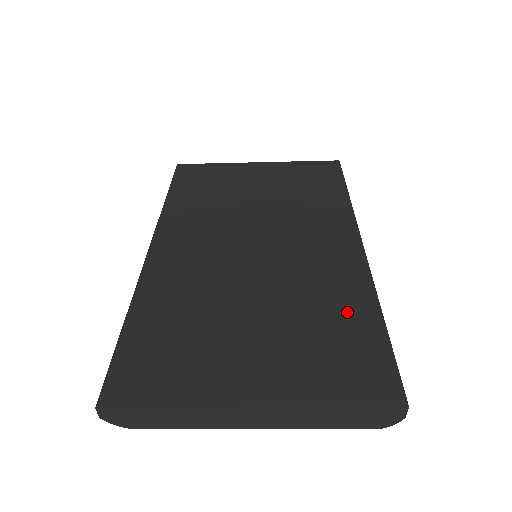
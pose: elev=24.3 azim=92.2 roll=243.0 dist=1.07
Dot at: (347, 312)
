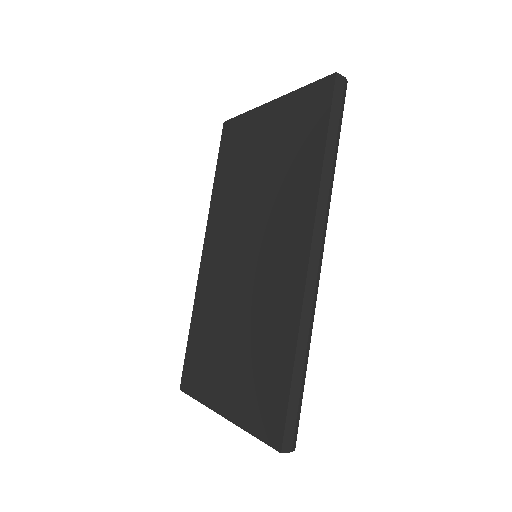
Dot at: (276, 349)
